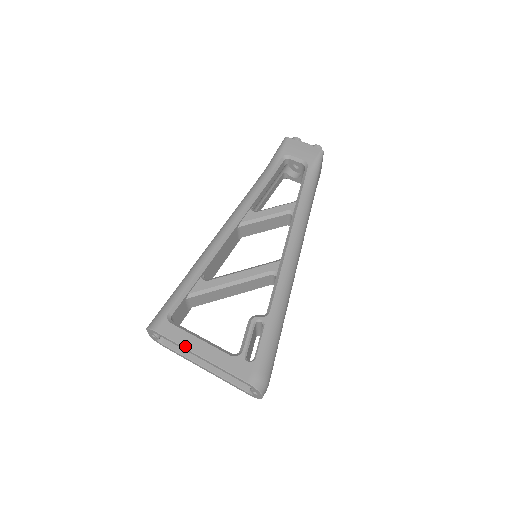
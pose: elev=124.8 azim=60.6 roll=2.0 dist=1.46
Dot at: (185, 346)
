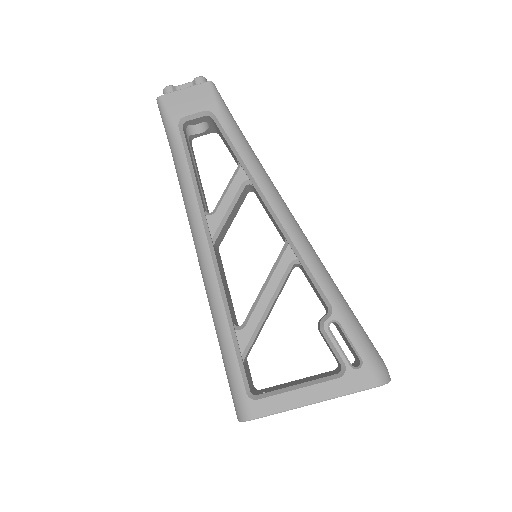
Dot at: (293, 407)
